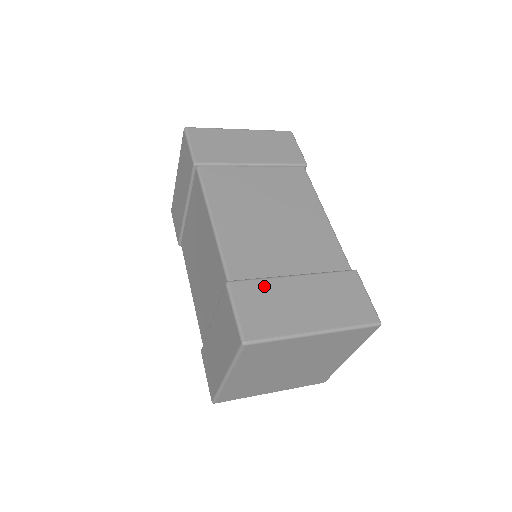
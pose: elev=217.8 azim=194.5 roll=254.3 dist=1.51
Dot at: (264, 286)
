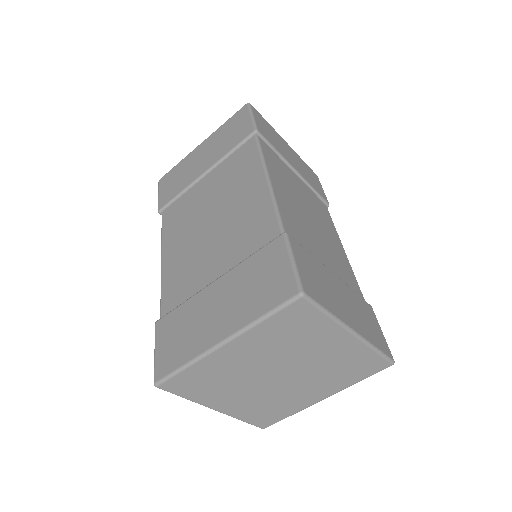
Dot at: (314, 261)
